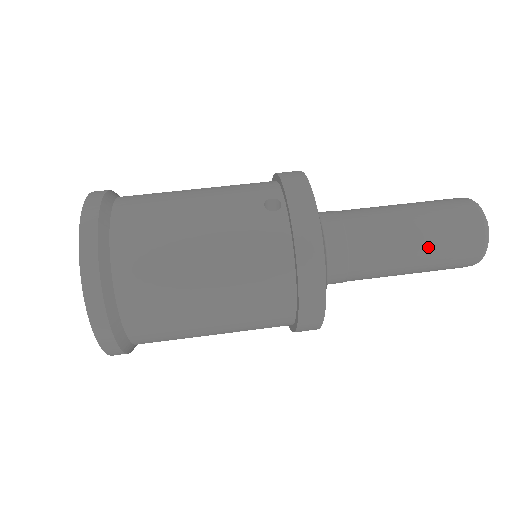
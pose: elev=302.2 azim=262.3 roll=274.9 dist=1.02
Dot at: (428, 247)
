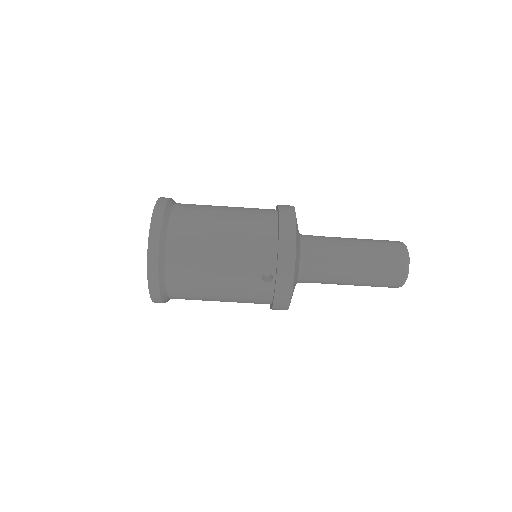
Dot at: (361, 285)
